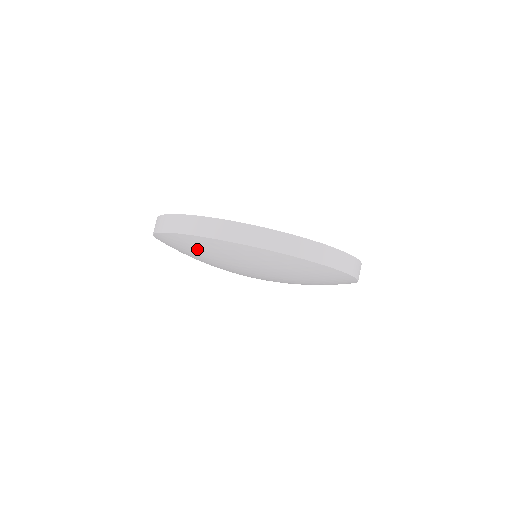
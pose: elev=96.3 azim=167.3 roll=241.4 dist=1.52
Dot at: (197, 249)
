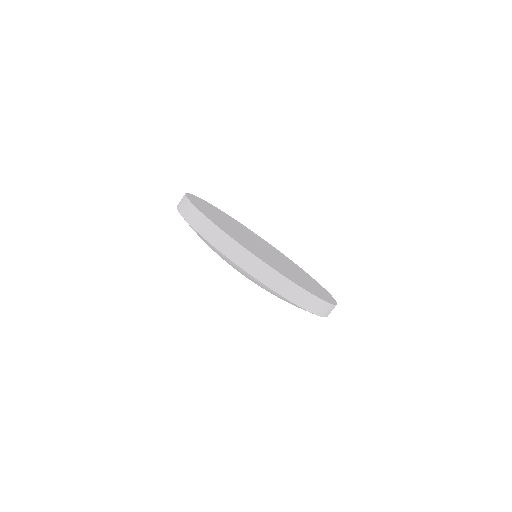
Dot at: occluded
